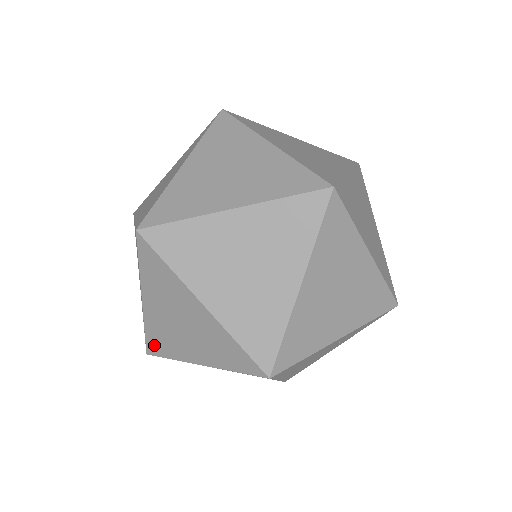
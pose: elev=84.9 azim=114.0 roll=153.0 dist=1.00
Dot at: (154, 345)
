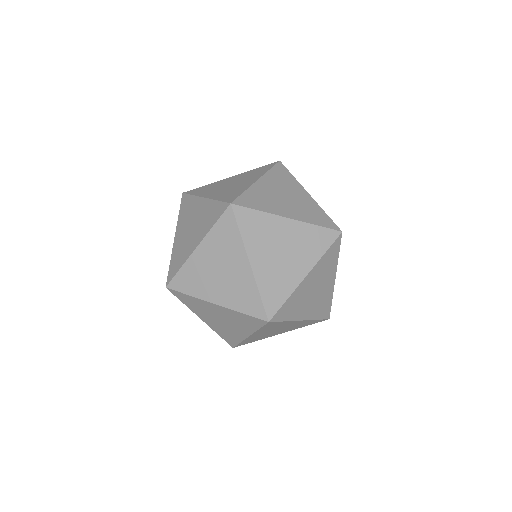
Dot at: (244, 343)
